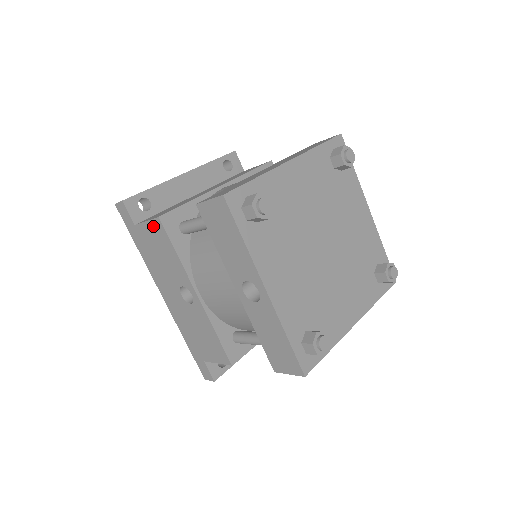
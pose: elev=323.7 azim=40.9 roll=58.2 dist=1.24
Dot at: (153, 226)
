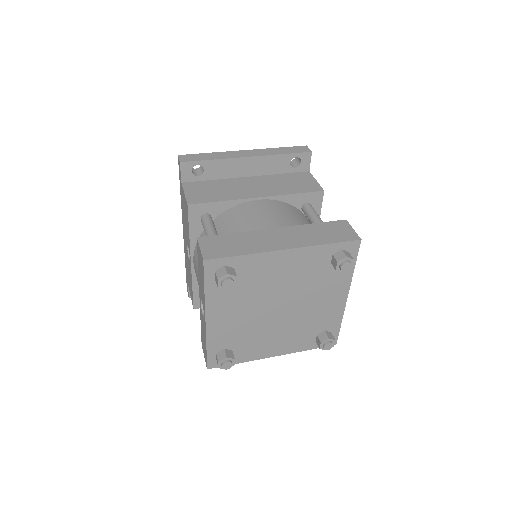
Dot at: (185, 202)
